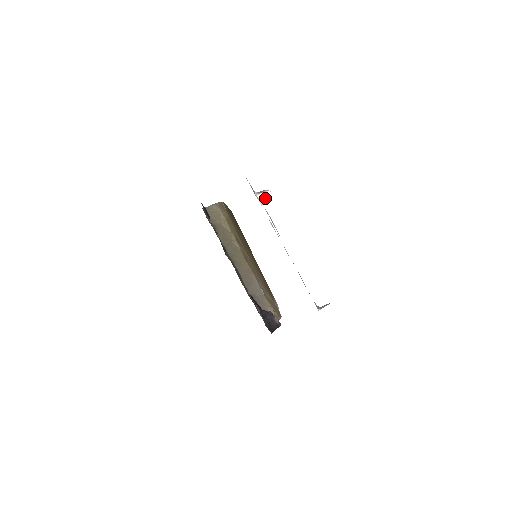
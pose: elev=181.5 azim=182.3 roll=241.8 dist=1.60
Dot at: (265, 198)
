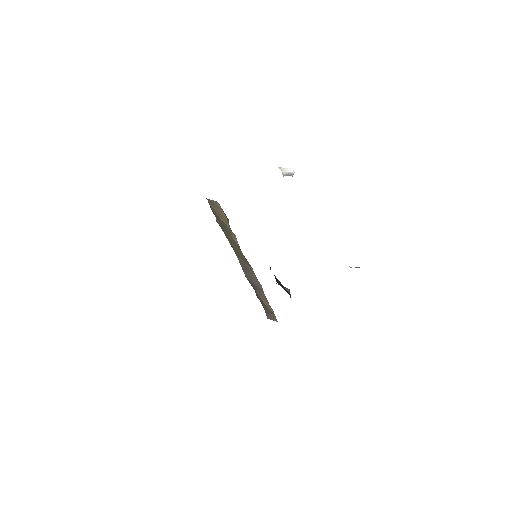
Dot at: (287, 172)
